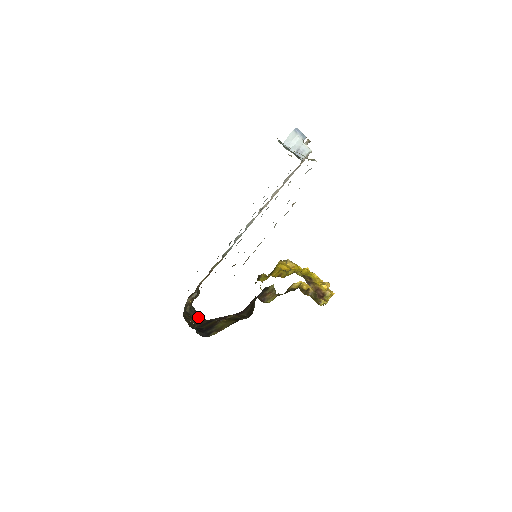
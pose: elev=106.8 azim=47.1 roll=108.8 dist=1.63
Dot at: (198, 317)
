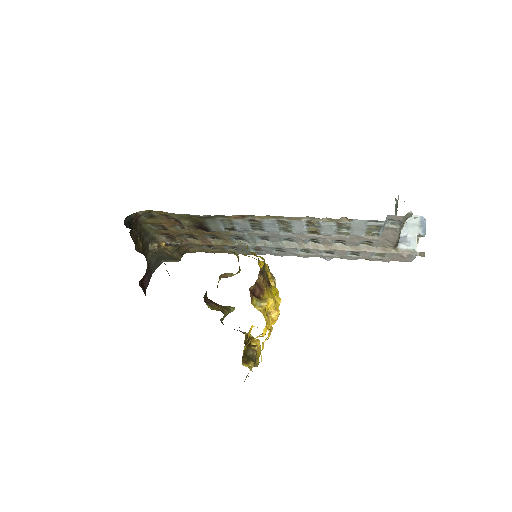
Dot at: (148, 267)
